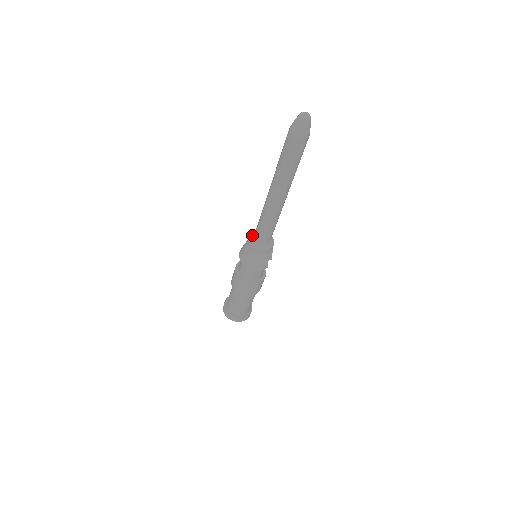
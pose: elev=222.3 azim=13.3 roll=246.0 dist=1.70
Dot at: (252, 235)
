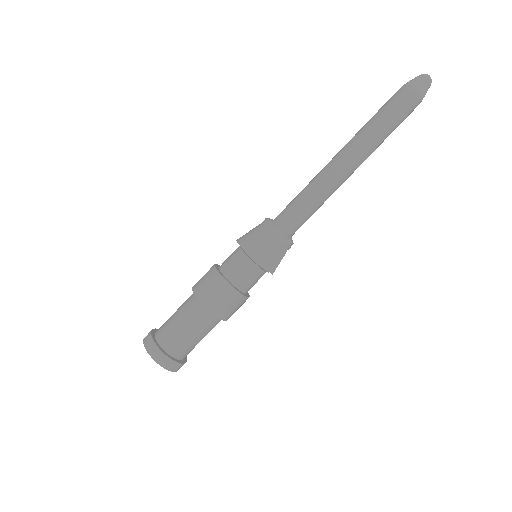
Dot at: occluded
